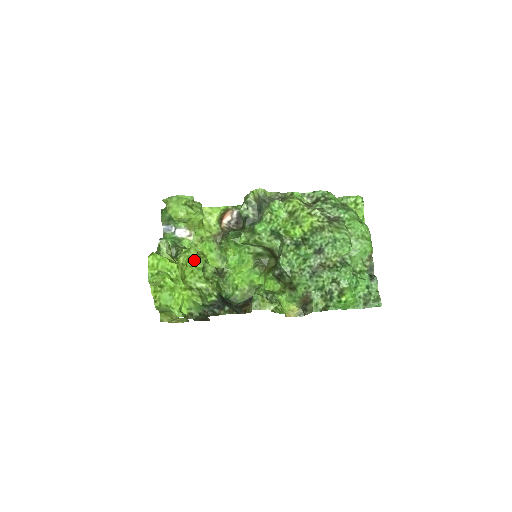
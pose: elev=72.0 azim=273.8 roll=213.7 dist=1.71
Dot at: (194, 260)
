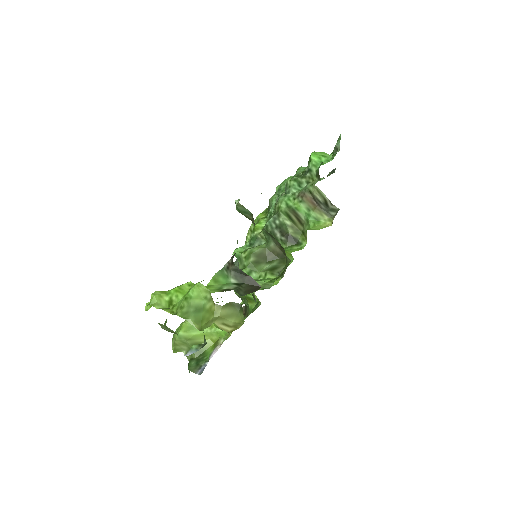
Dot at: occluded
